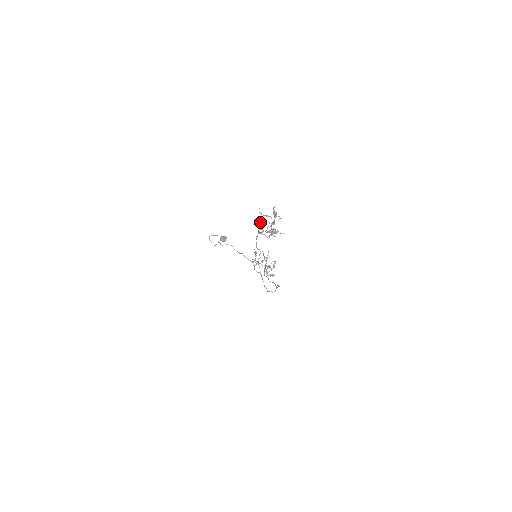
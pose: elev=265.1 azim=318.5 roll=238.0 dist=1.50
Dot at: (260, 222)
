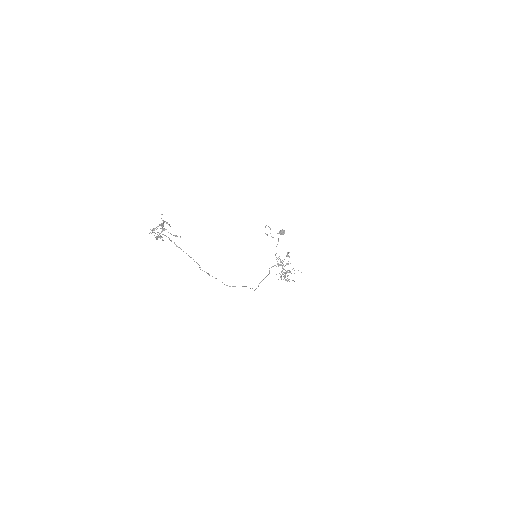
Dot at: (163, 225)
